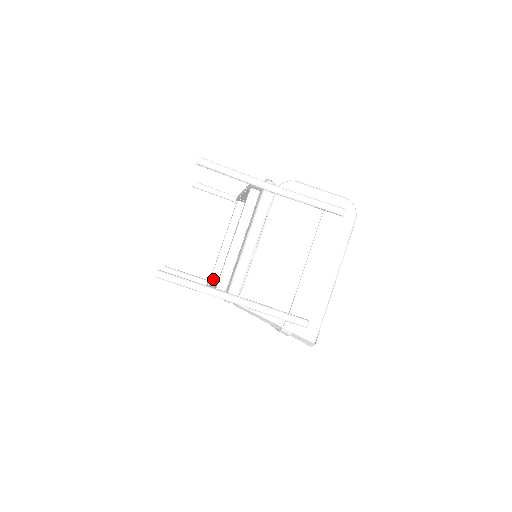
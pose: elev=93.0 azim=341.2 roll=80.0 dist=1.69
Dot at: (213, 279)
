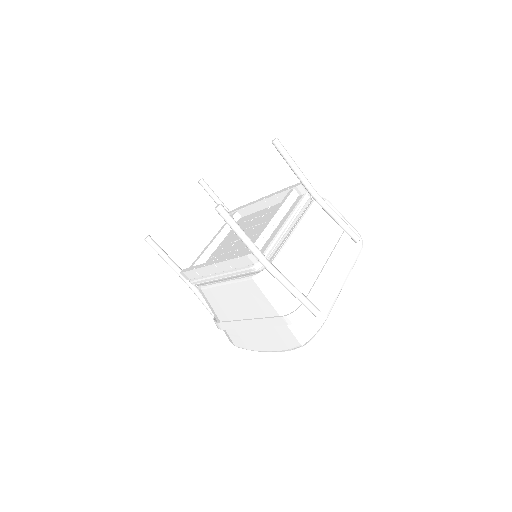
Dot at: occluded
